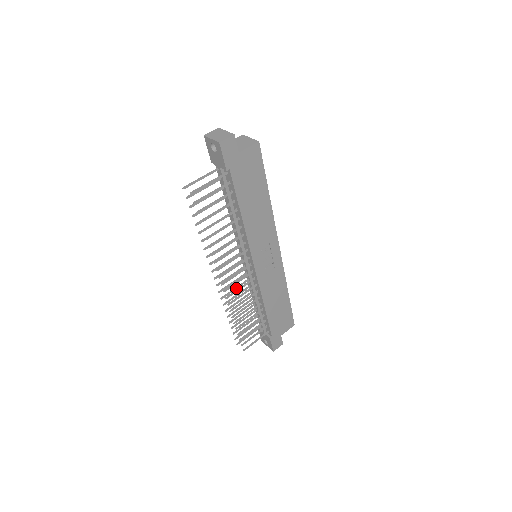
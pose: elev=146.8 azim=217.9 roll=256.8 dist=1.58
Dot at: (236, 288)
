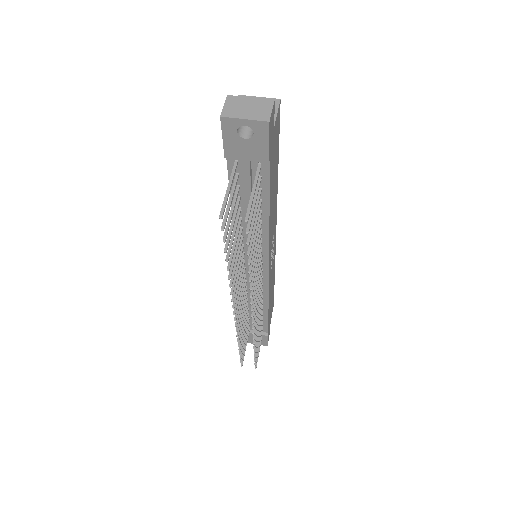
Dot at: (242, 307)
